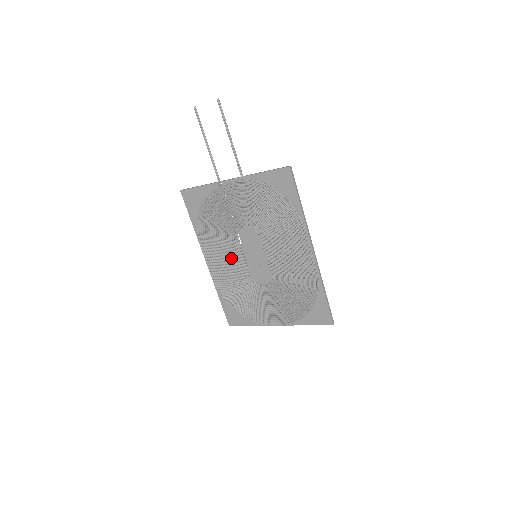
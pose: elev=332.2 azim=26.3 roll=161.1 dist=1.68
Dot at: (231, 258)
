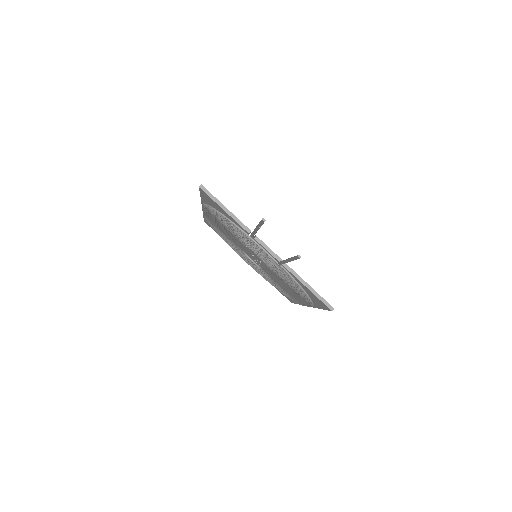
Dot at: occluded
